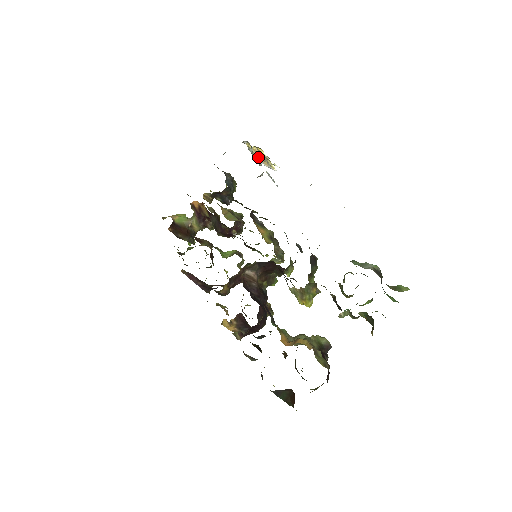
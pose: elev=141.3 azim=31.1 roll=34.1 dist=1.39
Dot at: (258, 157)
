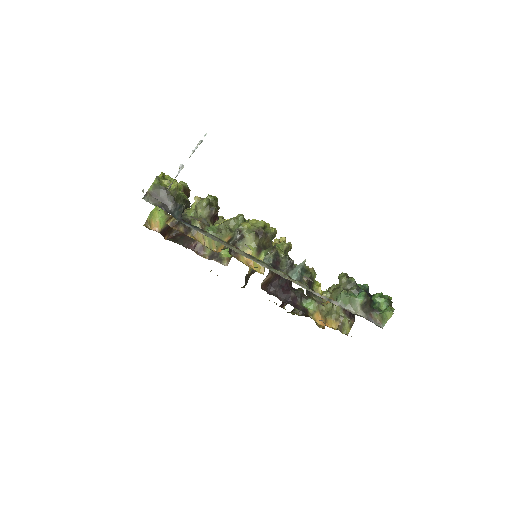
Dot at: occluded
